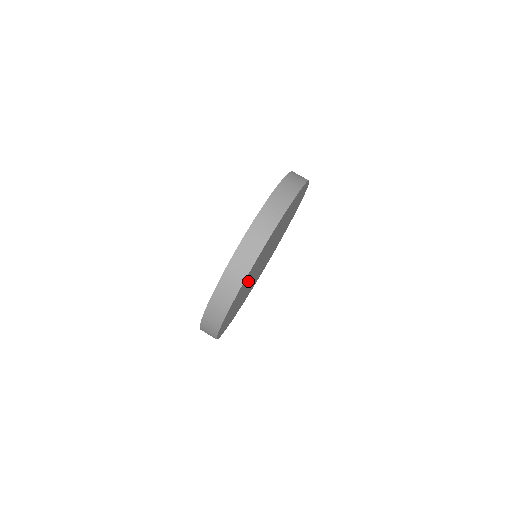
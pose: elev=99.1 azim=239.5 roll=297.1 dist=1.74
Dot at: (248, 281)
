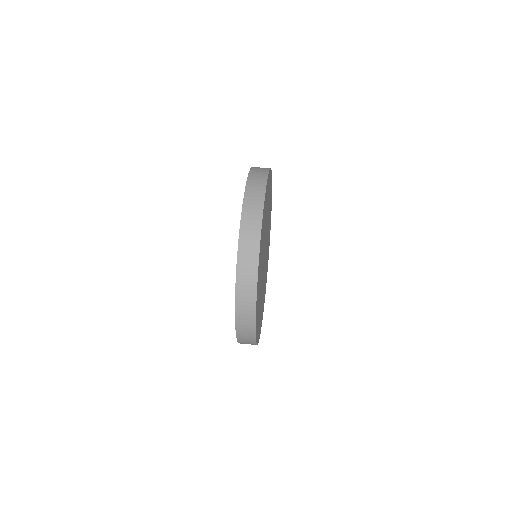
Dot at: occluded
